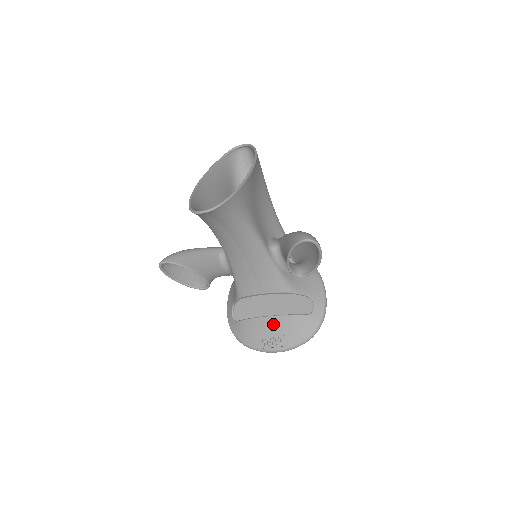
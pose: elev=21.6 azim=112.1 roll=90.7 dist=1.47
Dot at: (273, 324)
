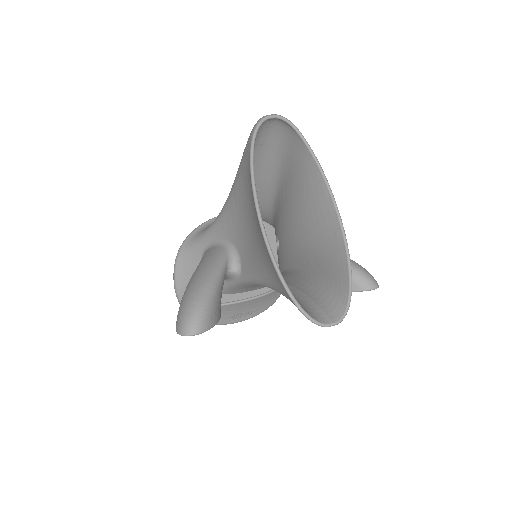
Dot at: (247, 305)
